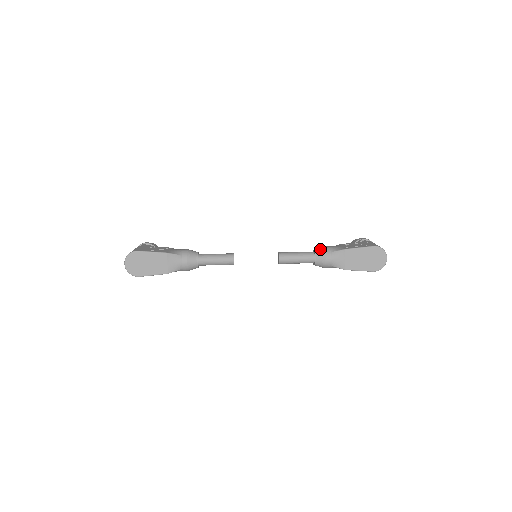
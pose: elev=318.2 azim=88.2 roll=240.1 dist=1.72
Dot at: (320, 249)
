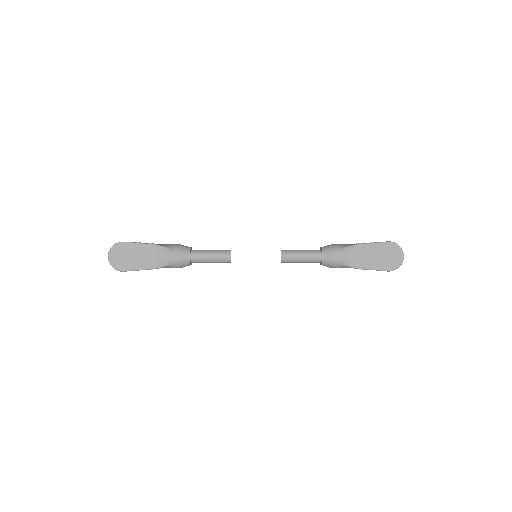
Dot at: (328, 246)
